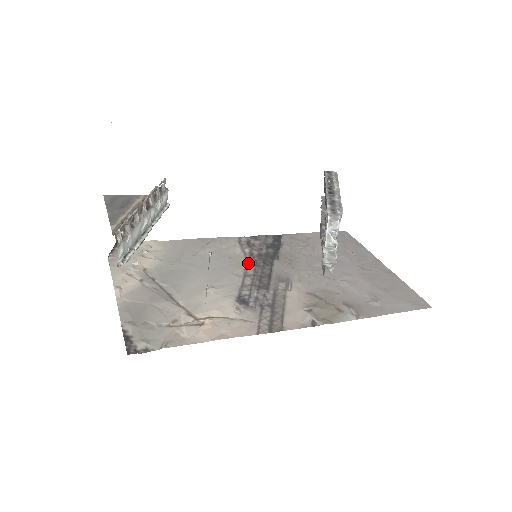
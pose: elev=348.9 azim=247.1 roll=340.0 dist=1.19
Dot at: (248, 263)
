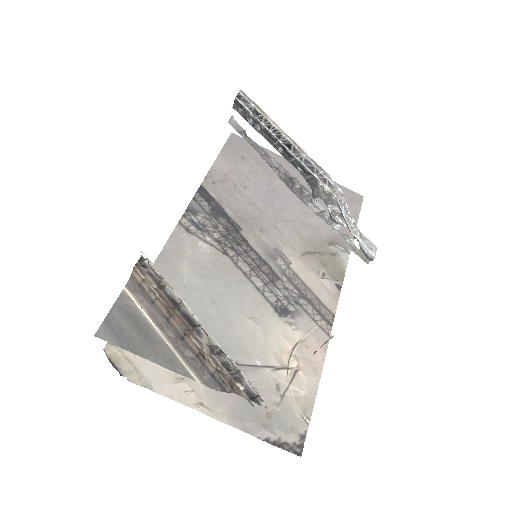
Dot at: (231, 258)
